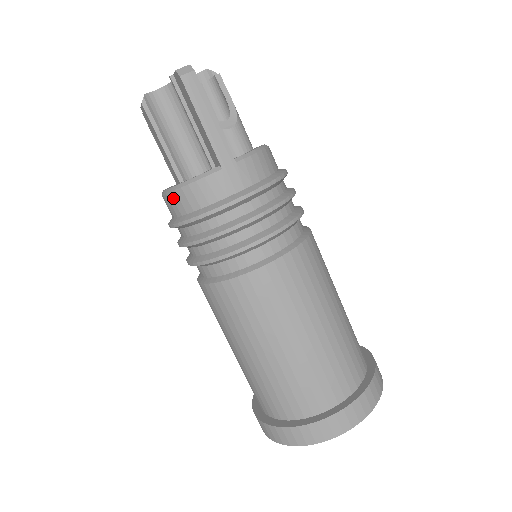
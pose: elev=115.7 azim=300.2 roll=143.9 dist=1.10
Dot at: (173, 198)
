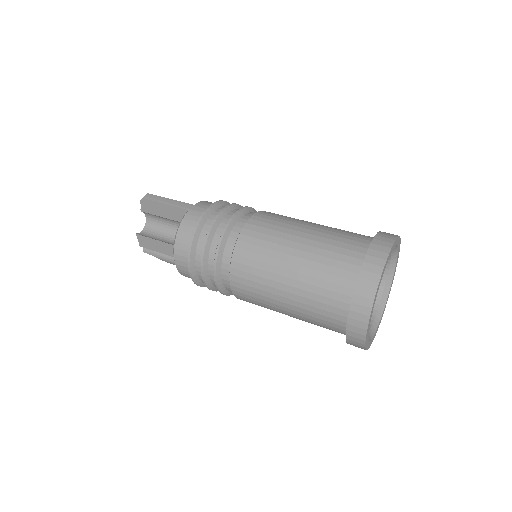
Dot at: (178, 249)
